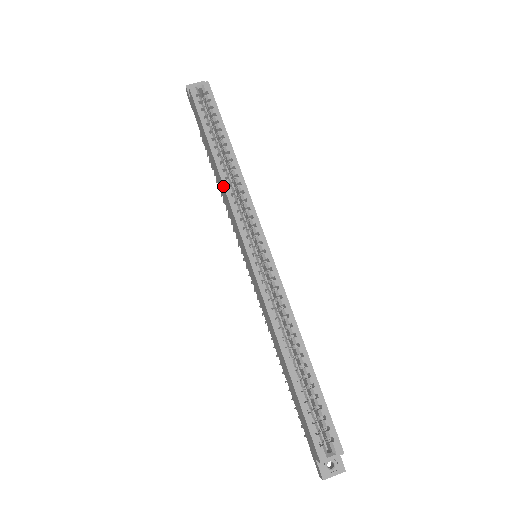
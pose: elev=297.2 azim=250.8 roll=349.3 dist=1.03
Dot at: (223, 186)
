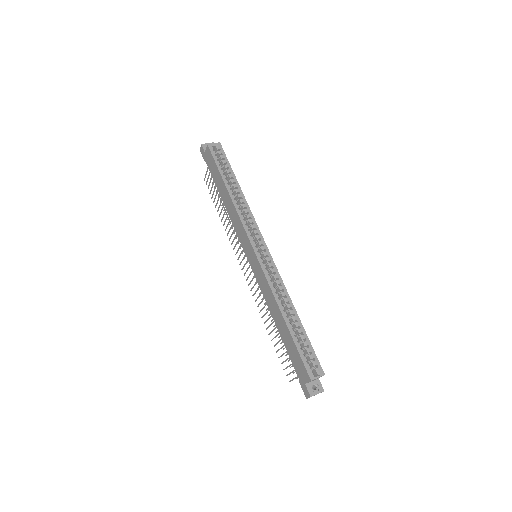
Dot at: (235, 208)
